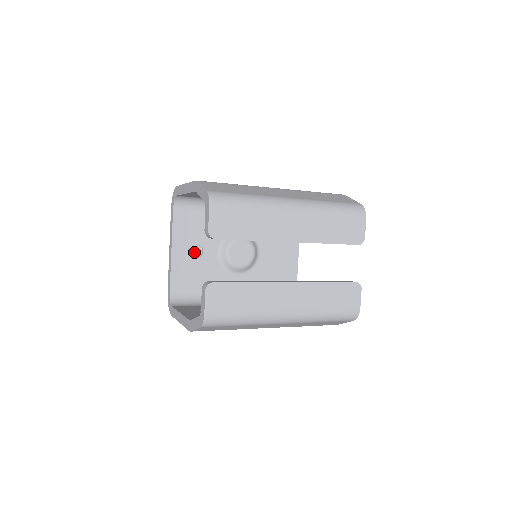
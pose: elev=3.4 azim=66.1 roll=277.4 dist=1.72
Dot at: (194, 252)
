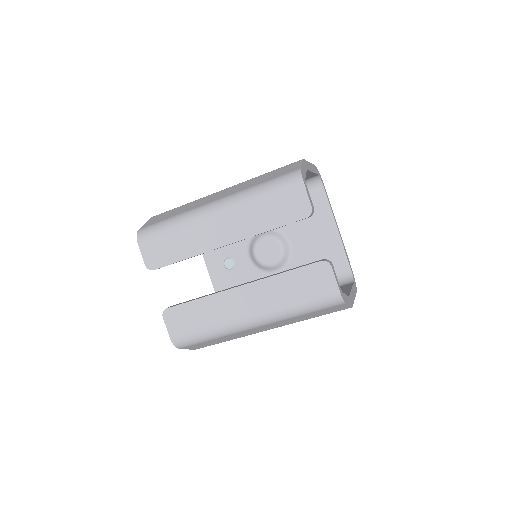
Dot at: (227, 265)
